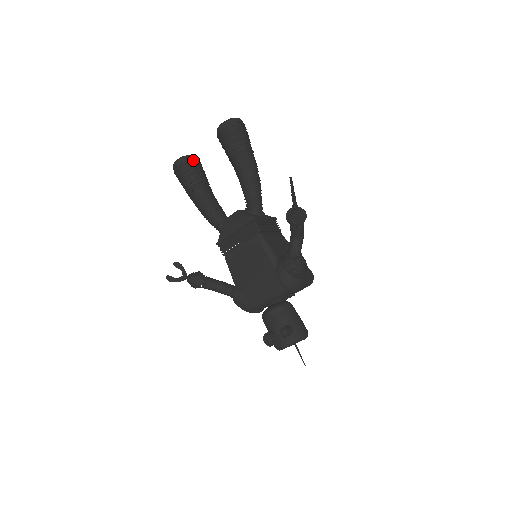
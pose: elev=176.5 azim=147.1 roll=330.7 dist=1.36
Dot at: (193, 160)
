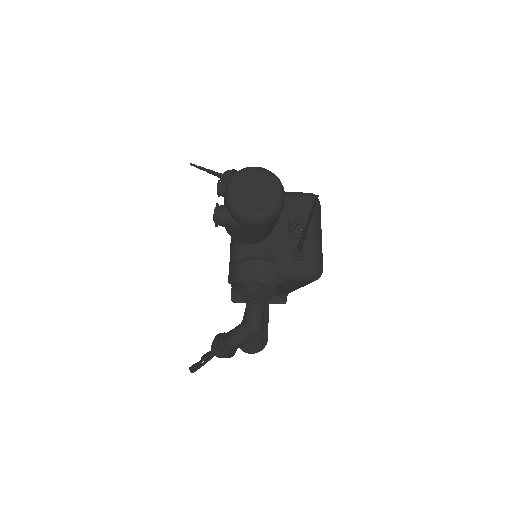
Dot at: occluded
